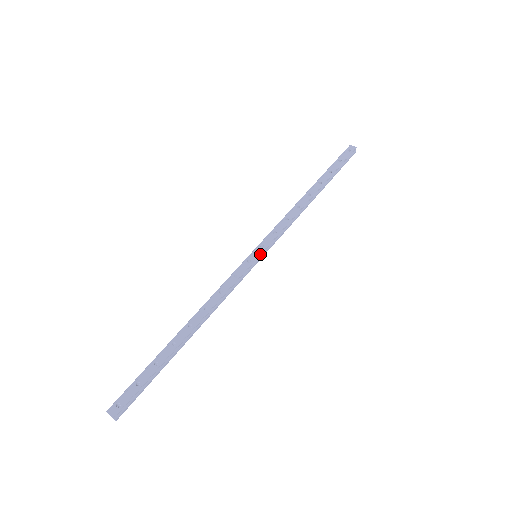
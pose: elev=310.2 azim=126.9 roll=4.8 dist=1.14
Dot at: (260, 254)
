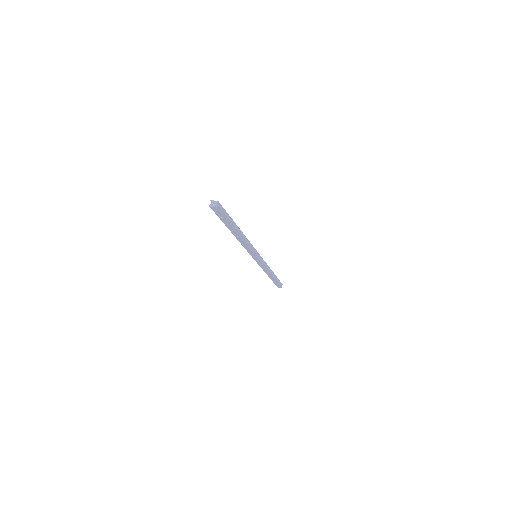
Dot at: (259, 254)
